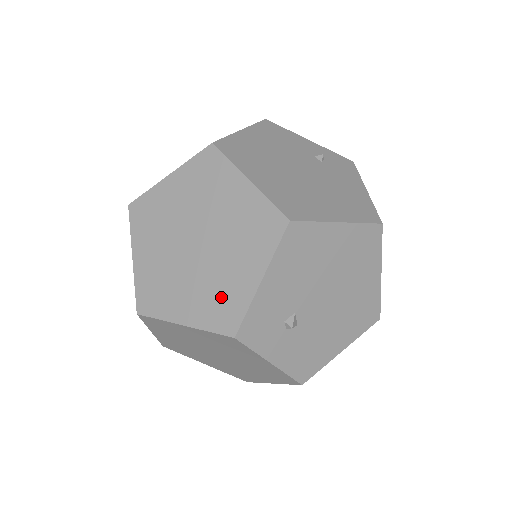
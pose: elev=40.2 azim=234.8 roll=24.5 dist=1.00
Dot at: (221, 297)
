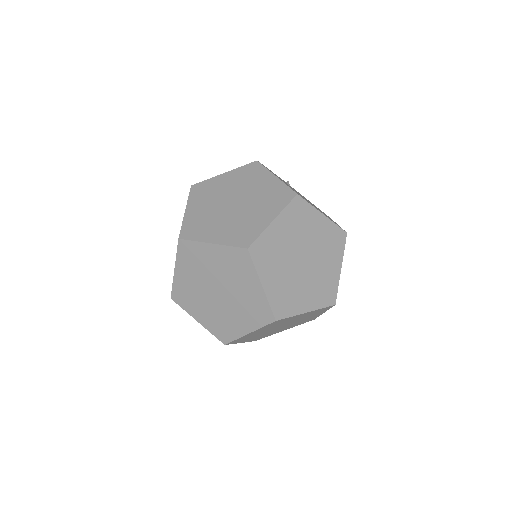
Dot at: (324, 286)
